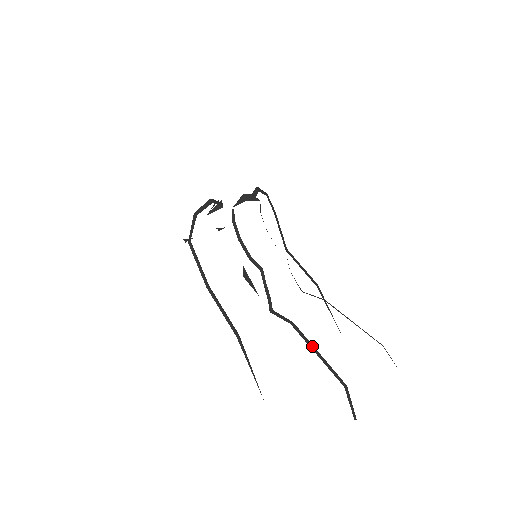
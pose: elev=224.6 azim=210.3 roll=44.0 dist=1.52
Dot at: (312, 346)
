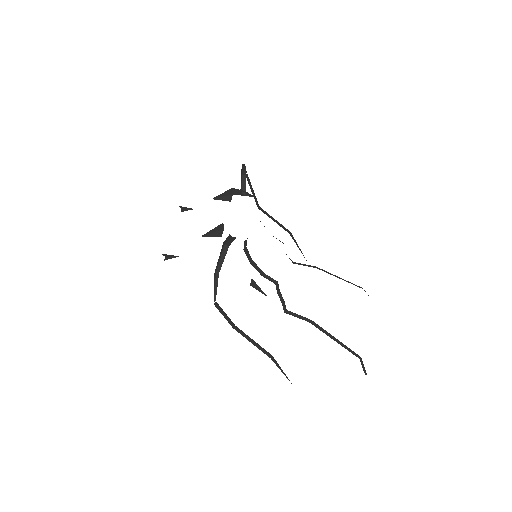
Dot at: (331, 336)
